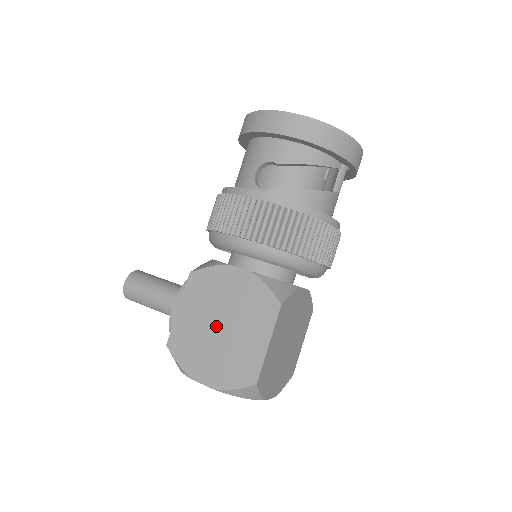
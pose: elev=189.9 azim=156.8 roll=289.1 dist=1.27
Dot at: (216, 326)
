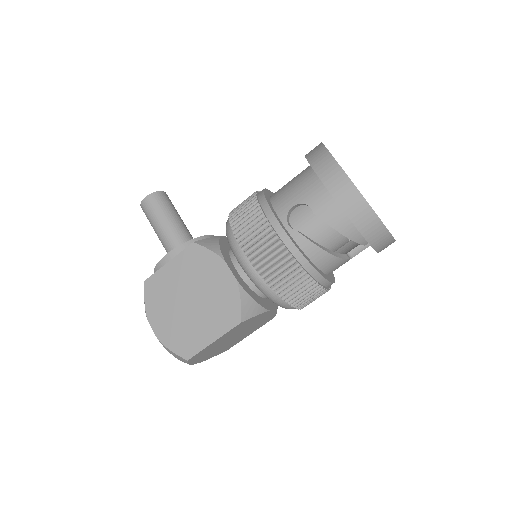
Dot at: (187, 298)
